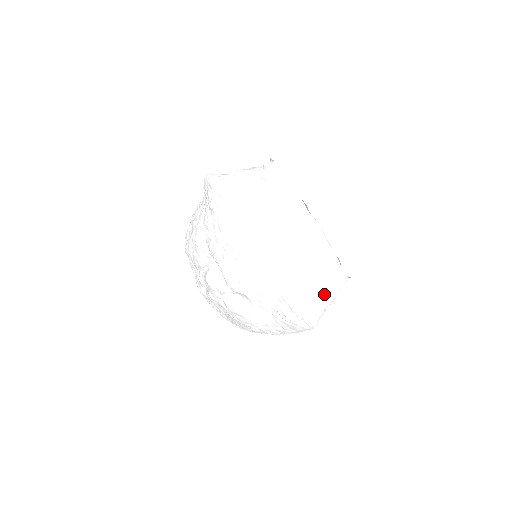
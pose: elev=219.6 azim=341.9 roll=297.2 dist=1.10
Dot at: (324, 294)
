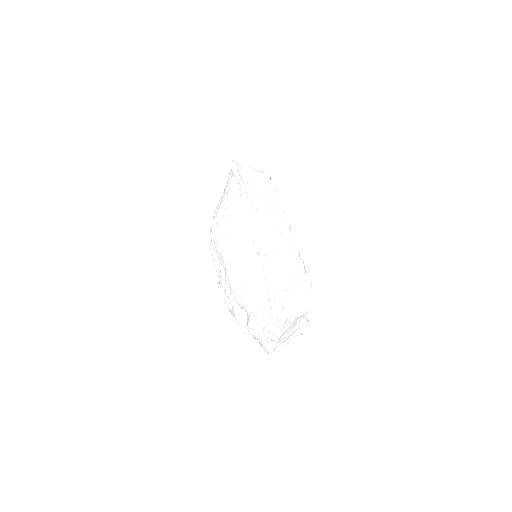
Dot at: (285, 345)
